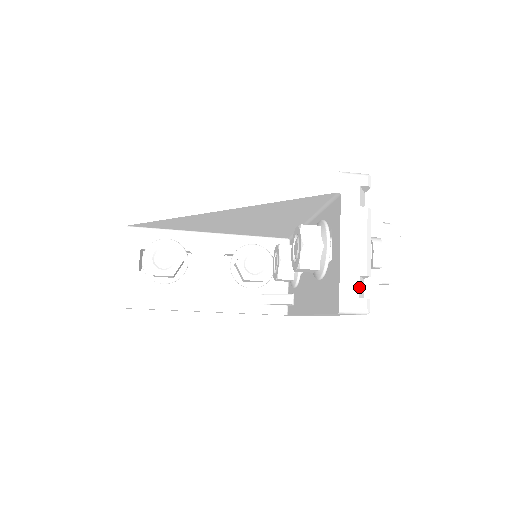
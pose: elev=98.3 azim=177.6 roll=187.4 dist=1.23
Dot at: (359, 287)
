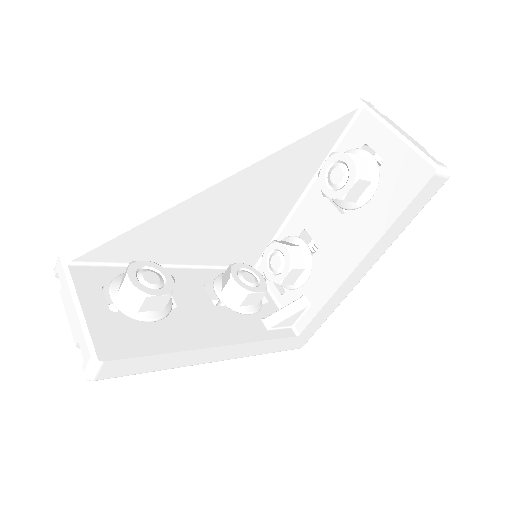
Dot at: occluded
